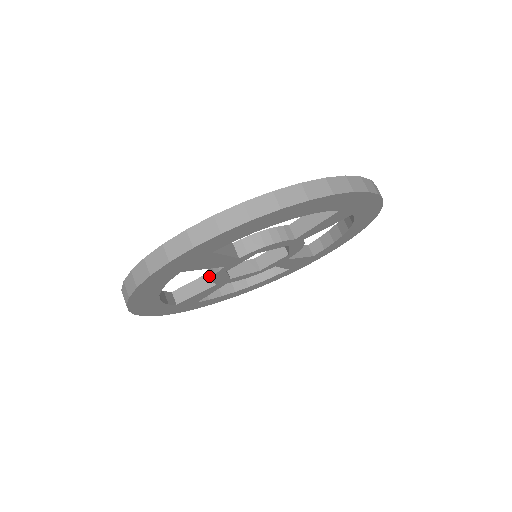
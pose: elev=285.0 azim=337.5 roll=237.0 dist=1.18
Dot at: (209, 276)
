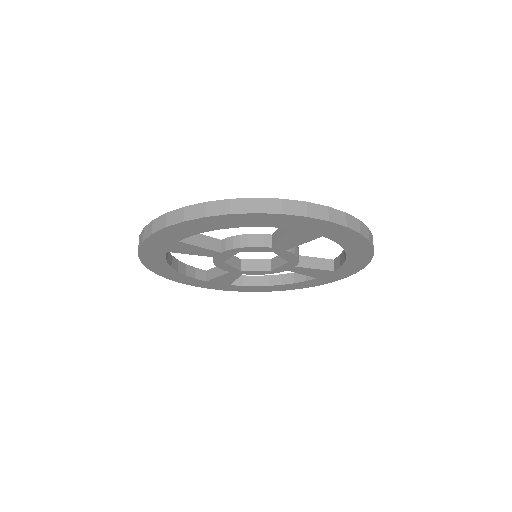
Dot at: occluded
